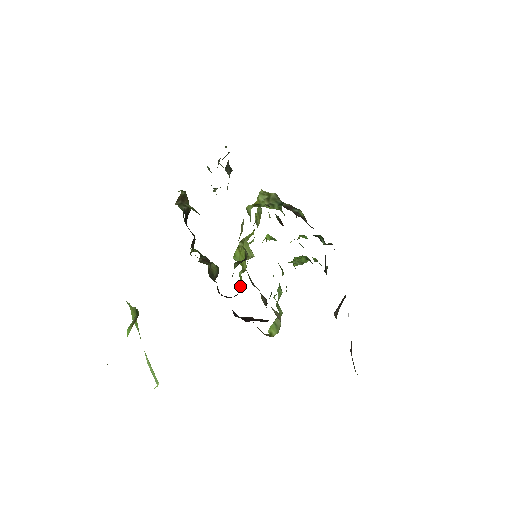
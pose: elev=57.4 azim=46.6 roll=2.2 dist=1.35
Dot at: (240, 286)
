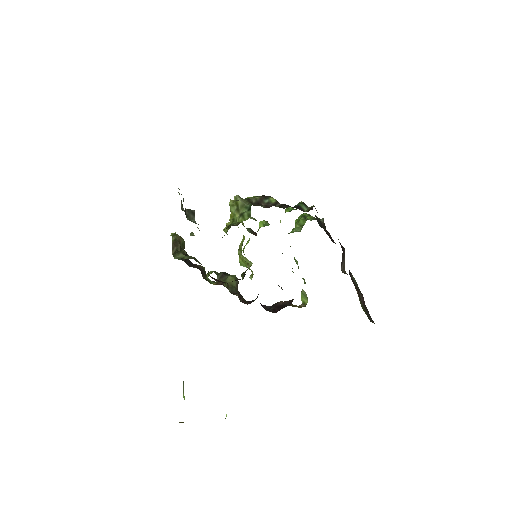
Dot at: occluded
